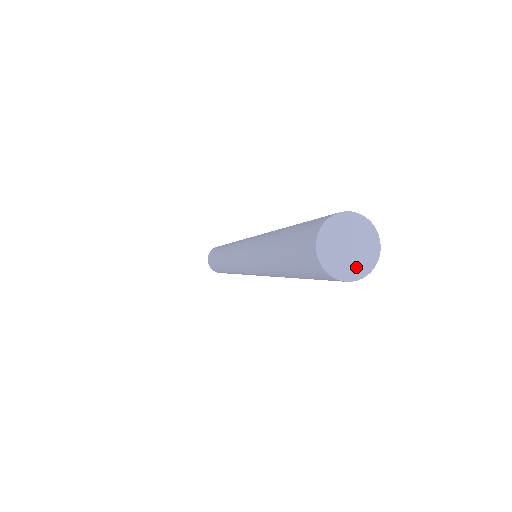
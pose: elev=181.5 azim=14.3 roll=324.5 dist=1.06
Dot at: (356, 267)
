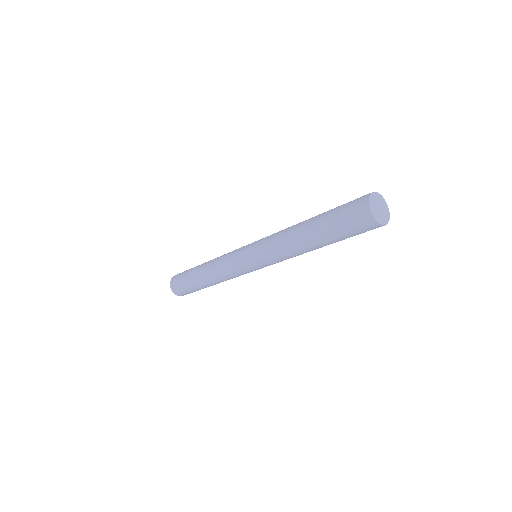
Dot at: (384, 219)
